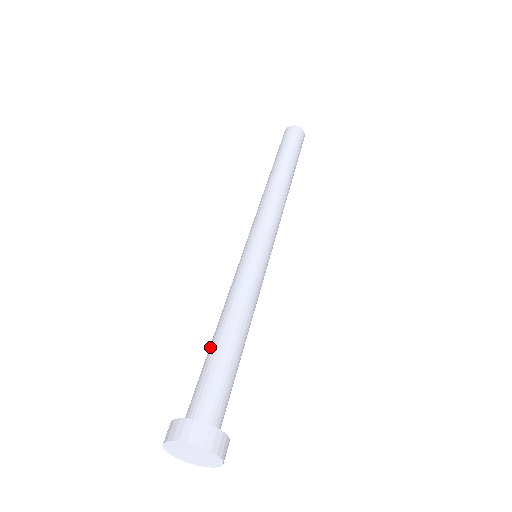
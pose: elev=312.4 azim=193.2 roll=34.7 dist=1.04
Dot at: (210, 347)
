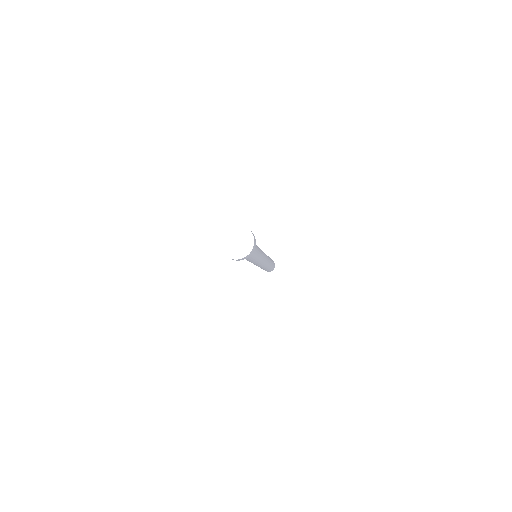
Dot at: occluded
